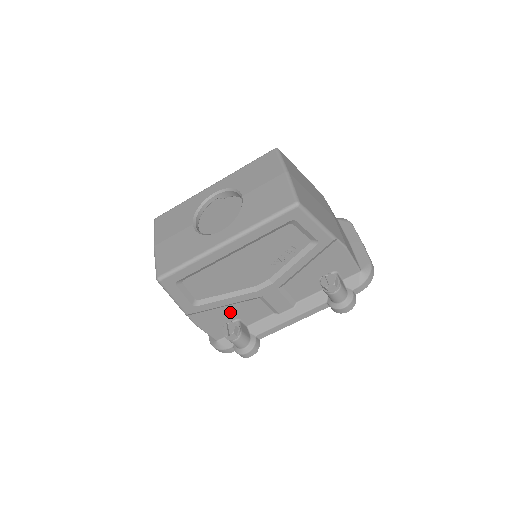
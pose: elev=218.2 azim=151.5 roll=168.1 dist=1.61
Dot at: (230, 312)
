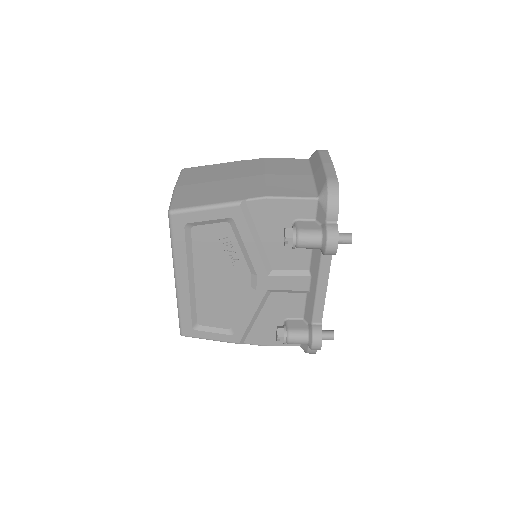
Dot at: (269, 319)
